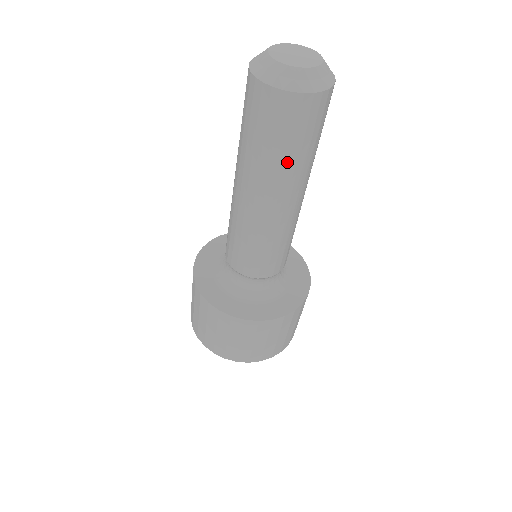
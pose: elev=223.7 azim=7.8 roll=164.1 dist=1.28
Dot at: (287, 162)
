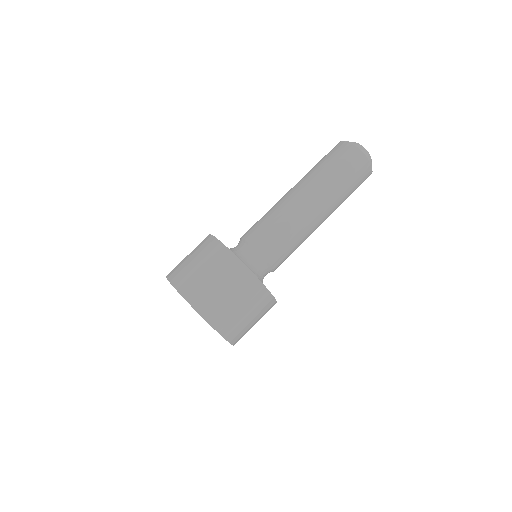
Dot at: (336, 184)
